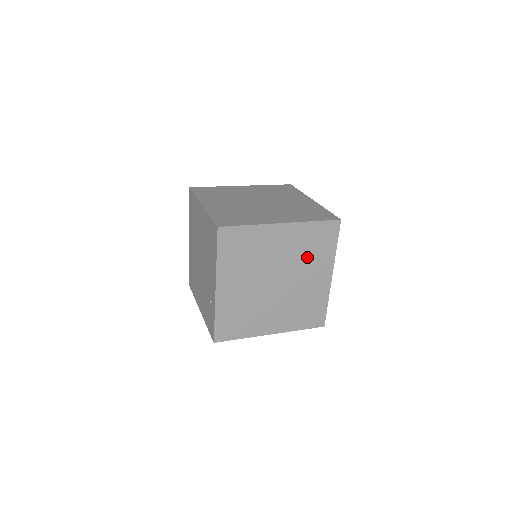
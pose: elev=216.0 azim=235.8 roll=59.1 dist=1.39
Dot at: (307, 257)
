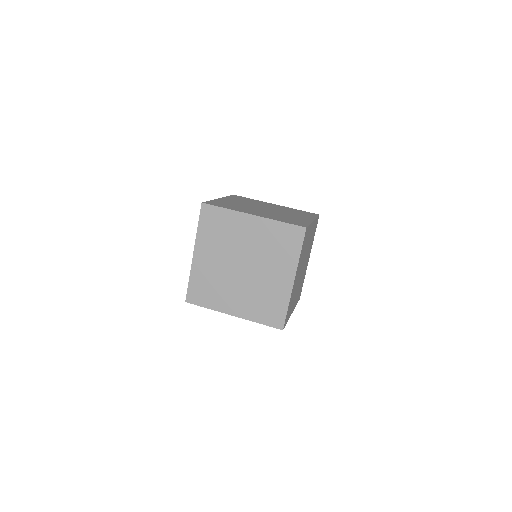
Dot at: (272, 253)
